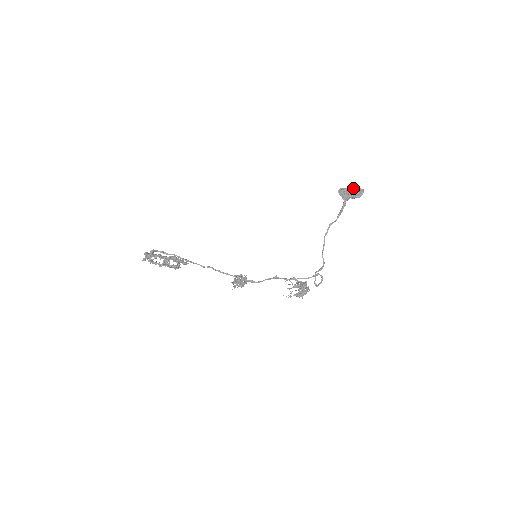
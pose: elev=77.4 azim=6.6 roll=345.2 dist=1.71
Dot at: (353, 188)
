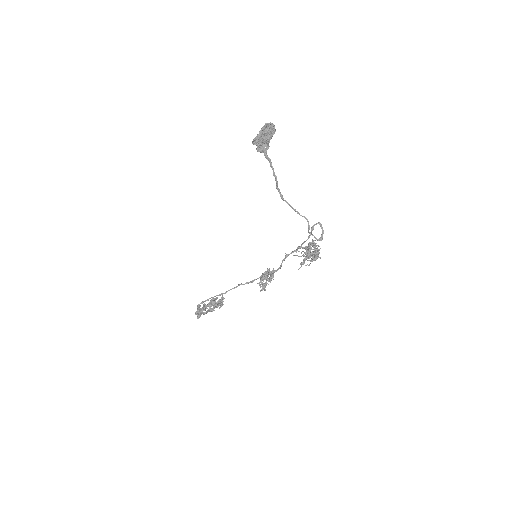
Dot at: (261, 128)
